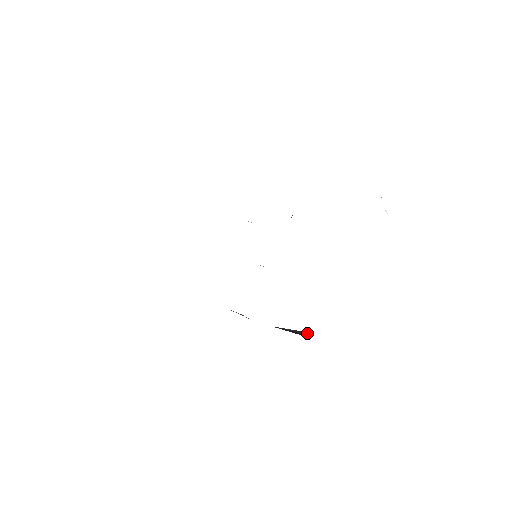
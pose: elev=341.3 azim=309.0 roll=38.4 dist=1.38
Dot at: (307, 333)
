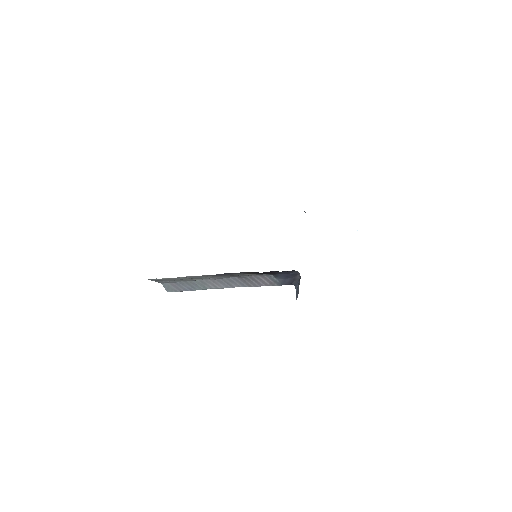
Dot at: occluded
